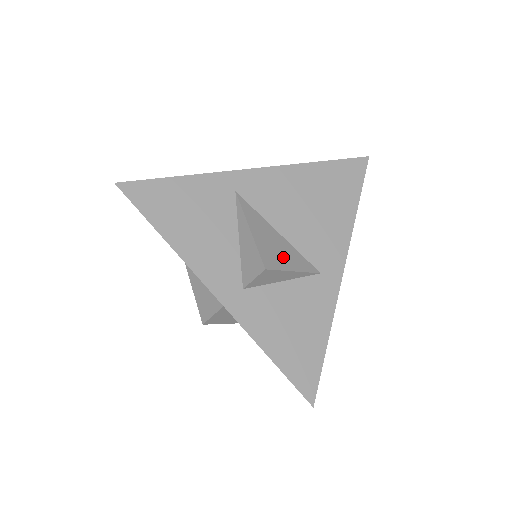
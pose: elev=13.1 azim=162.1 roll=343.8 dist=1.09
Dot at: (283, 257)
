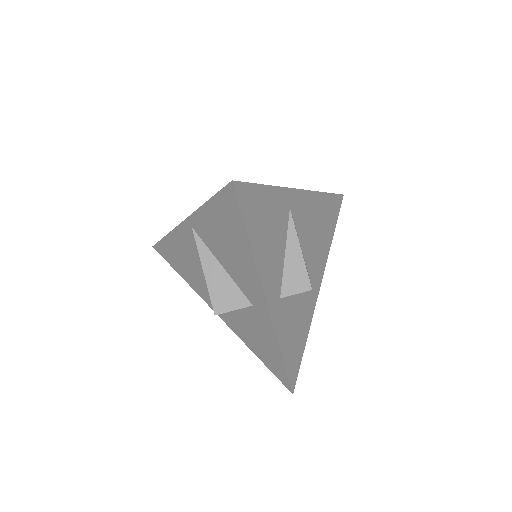
Dot at: occluded
